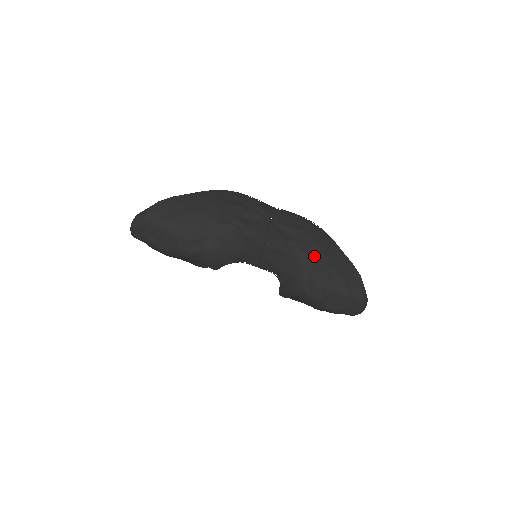
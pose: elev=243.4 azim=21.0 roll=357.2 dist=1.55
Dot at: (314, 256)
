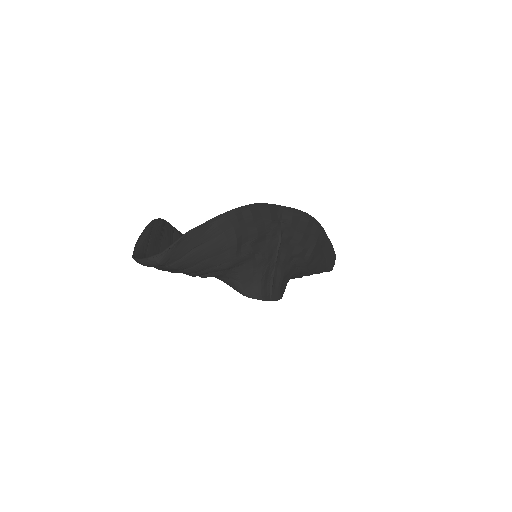
Dot at: (309, 260)
